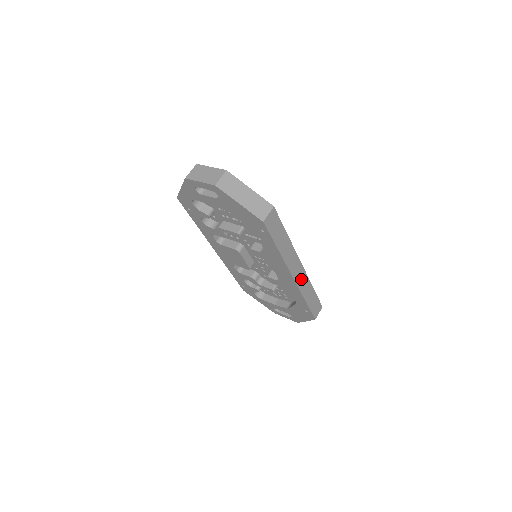
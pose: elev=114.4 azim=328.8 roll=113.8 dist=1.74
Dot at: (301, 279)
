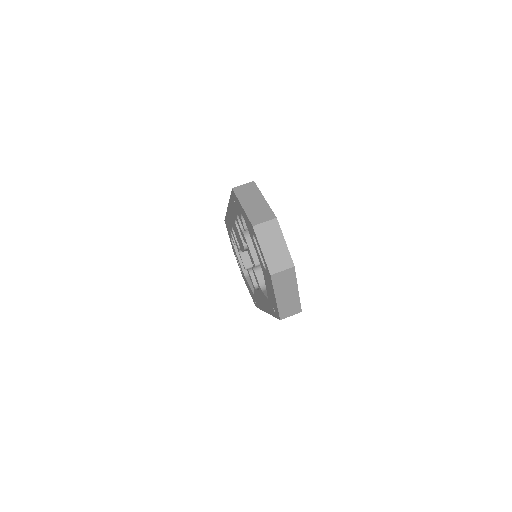
Dot at: occluded
